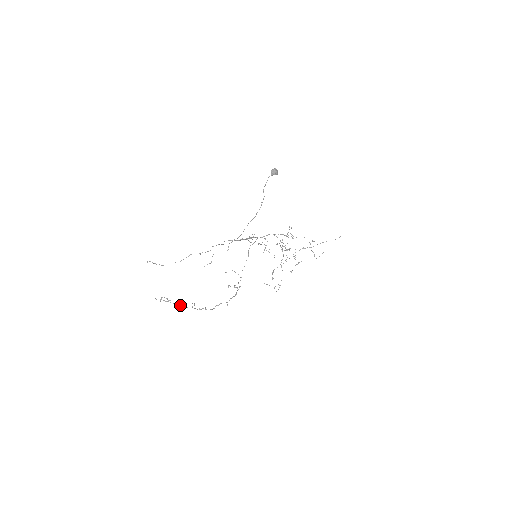
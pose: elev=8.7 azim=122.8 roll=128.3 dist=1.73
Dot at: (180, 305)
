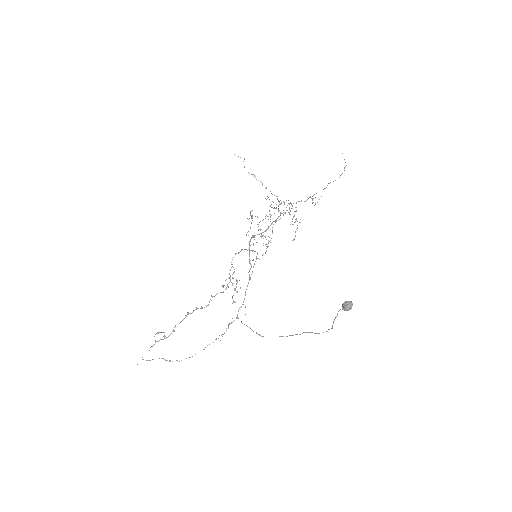
Dot at: occluded
